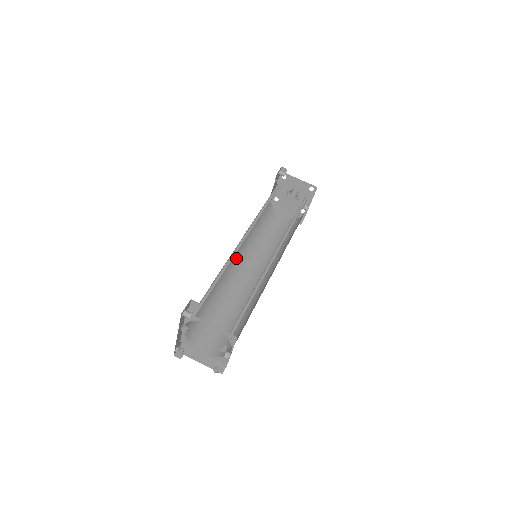
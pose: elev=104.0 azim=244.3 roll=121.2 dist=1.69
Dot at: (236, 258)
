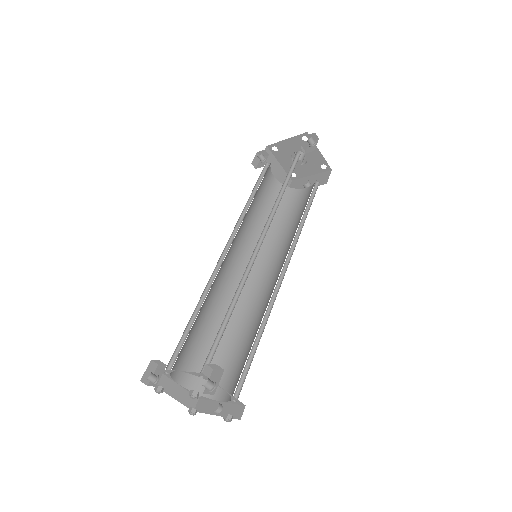
Dot at: occluded
